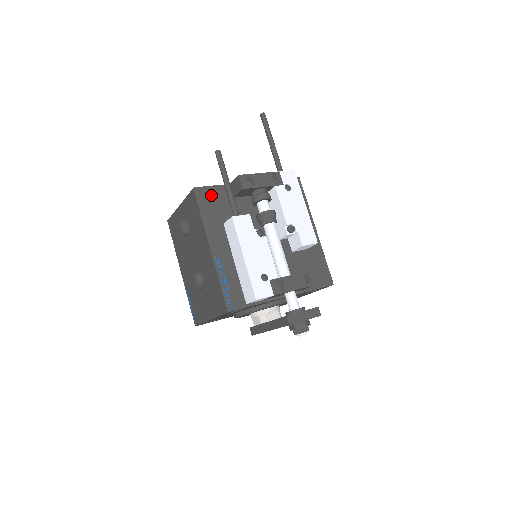
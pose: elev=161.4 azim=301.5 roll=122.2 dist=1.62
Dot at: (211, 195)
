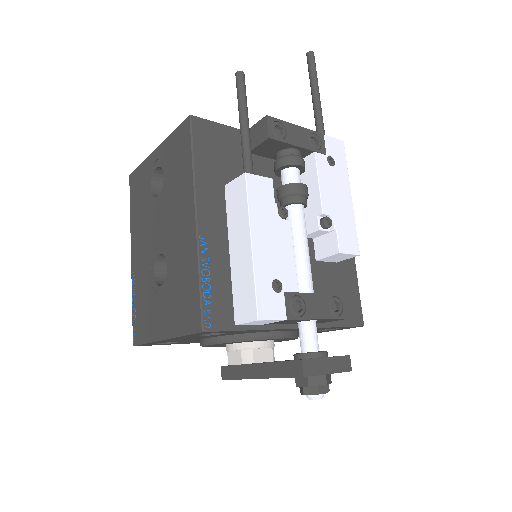
Dot at: (214, 136)
